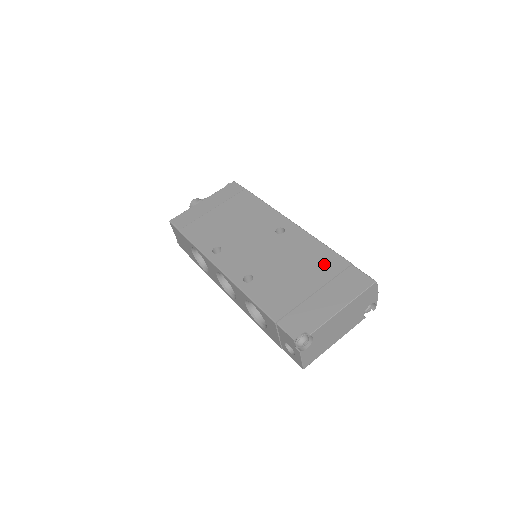
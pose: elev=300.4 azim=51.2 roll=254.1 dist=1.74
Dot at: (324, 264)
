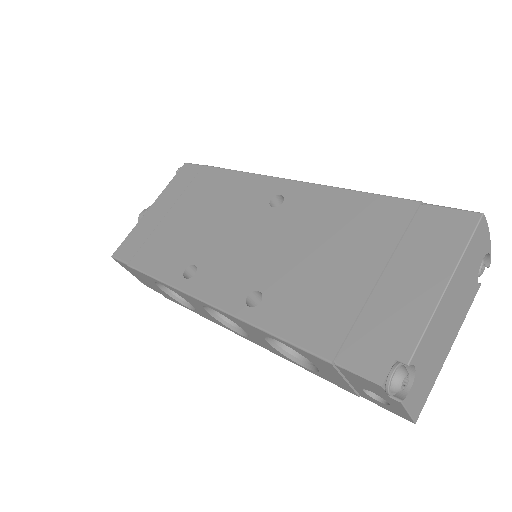
Dot at: (372, 222)
